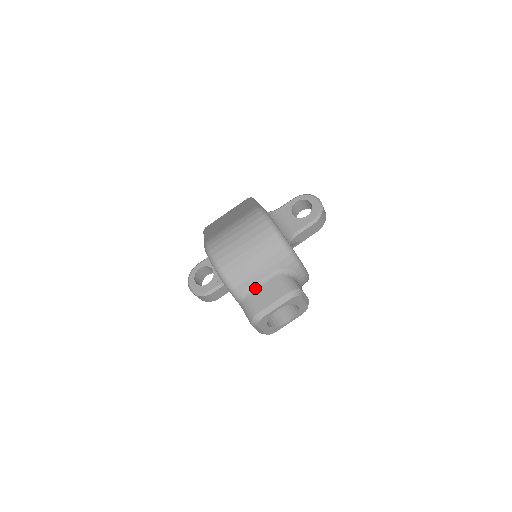
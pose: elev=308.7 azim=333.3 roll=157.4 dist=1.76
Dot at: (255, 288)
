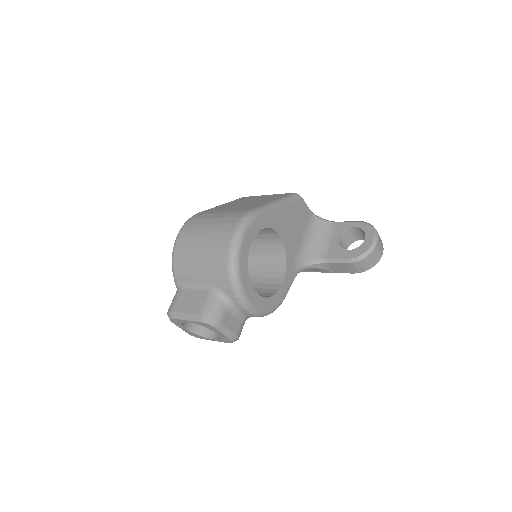
Dot at: (190, 287)
